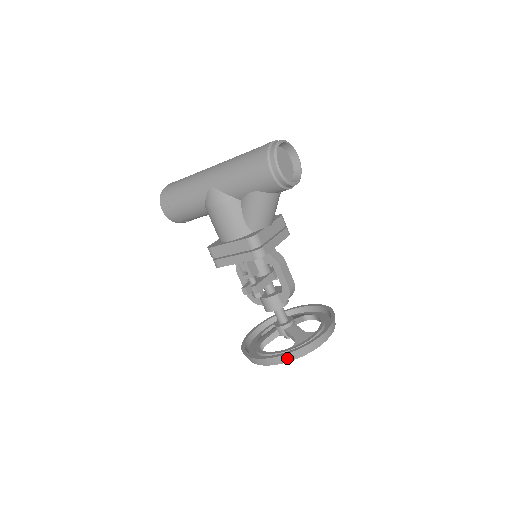
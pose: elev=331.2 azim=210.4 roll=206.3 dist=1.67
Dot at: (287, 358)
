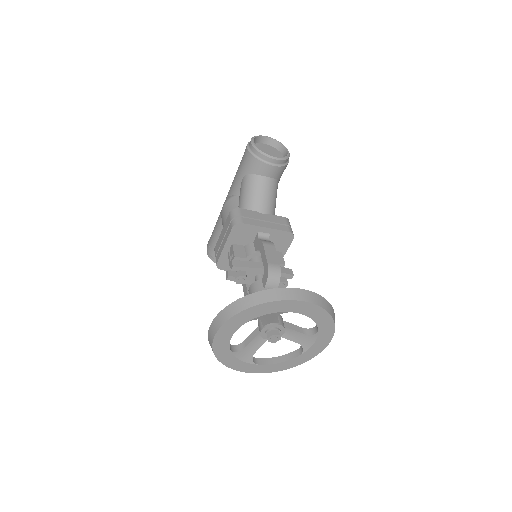
Dot at: (229, 312)
